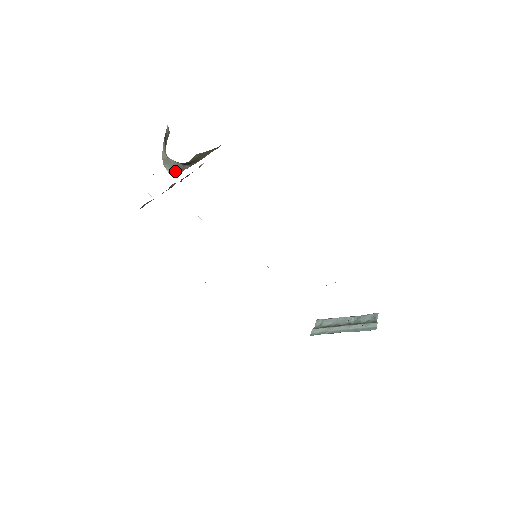
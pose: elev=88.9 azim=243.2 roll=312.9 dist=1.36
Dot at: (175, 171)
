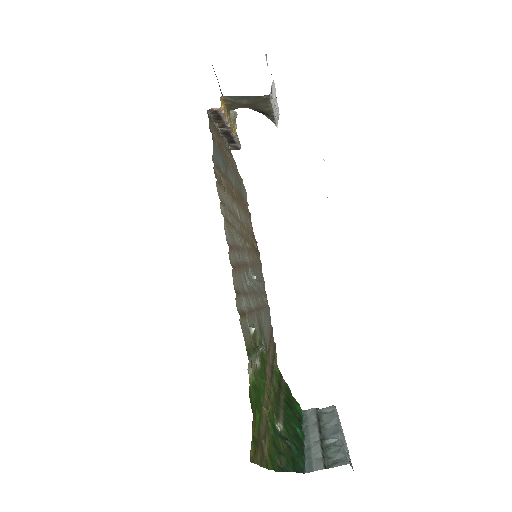
Dot at: occluded
